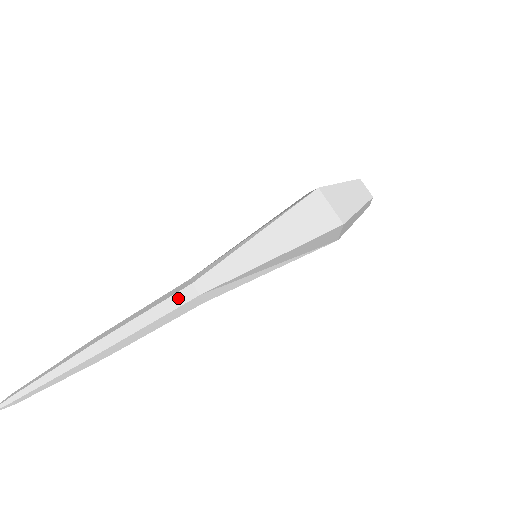
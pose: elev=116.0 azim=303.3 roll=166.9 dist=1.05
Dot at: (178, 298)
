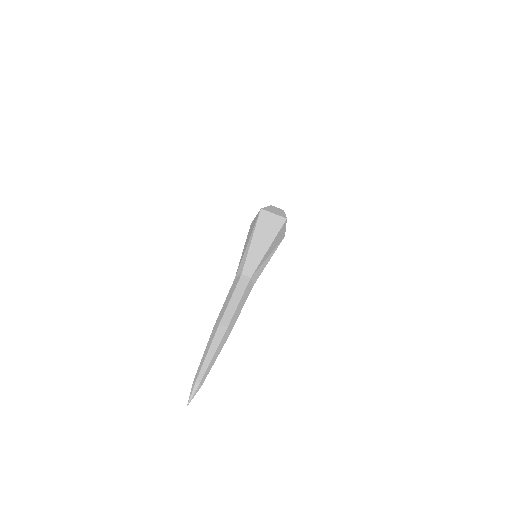
Dot at: (241, 284)
